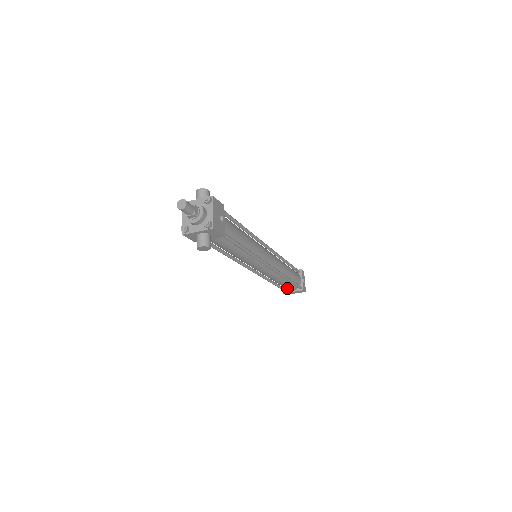
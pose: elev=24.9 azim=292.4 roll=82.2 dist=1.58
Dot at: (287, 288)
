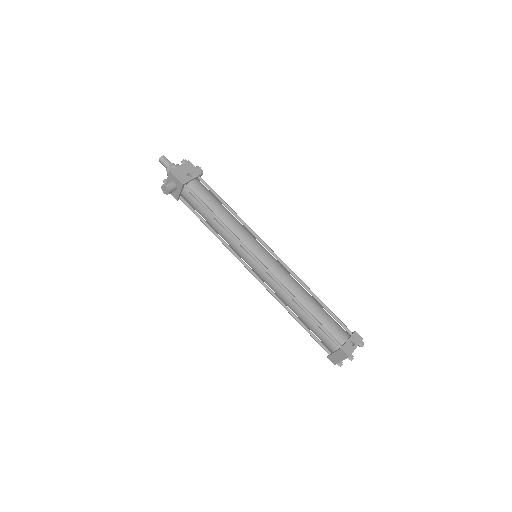
Dot at: (324, 343)
